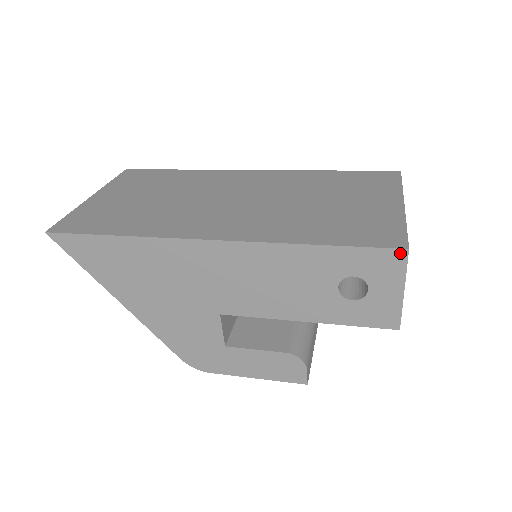
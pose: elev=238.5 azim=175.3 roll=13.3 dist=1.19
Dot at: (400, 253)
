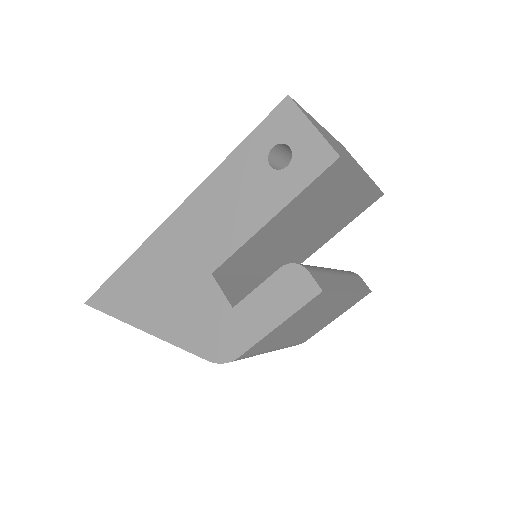
Dot at: (285, 103)
